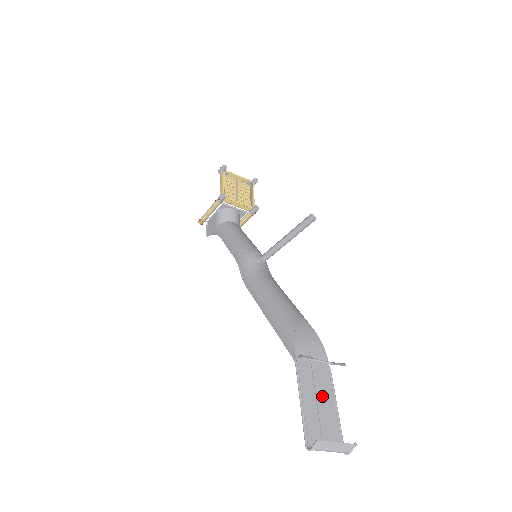
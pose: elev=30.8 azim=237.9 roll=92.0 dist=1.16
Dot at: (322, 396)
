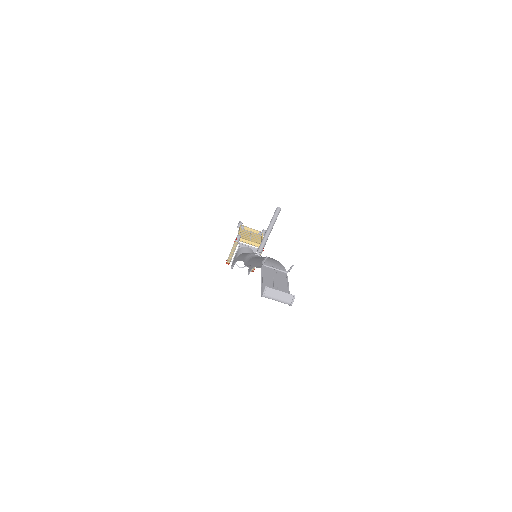
Dot at: (278, 283)
